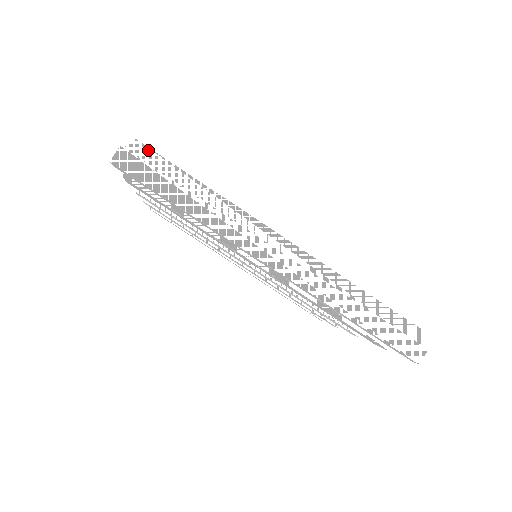
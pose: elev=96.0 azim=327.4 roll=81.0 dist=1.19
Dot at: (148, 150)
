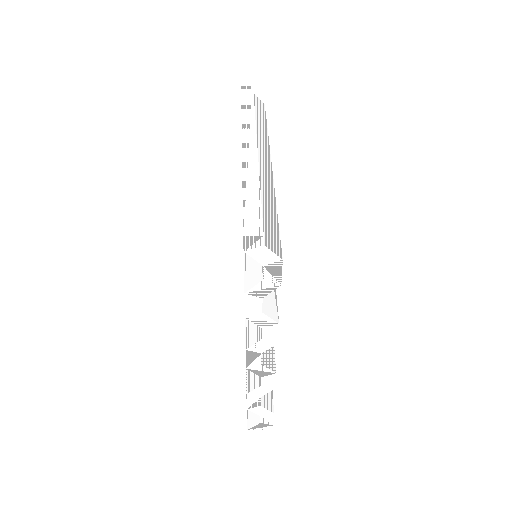
Dot at: (263, 107)
